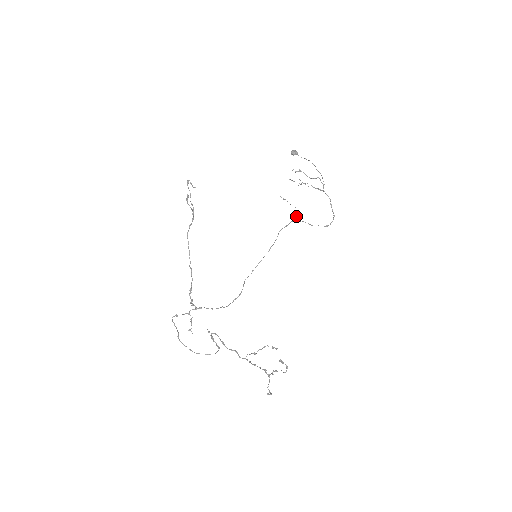
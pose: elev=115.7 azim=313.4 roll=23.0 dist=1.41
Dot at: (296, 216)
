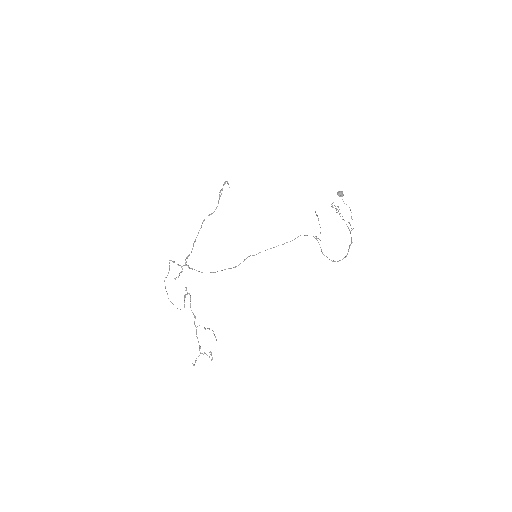
Dot at: occluded
